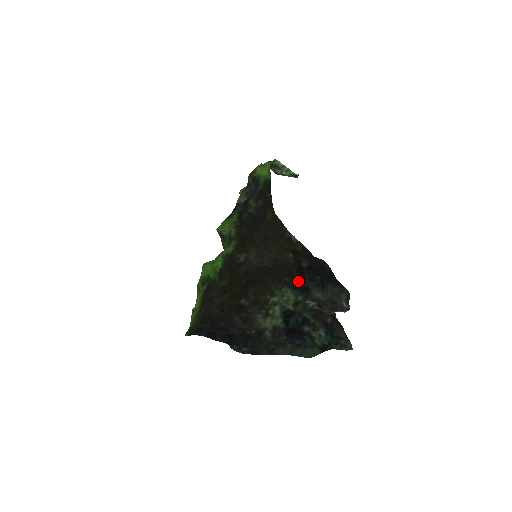
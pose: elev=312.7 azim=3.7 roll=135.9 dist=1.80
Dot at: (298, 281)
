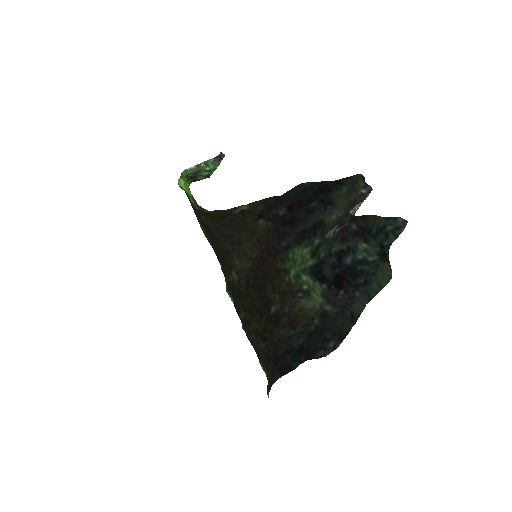
Dot at: (297, 231)
